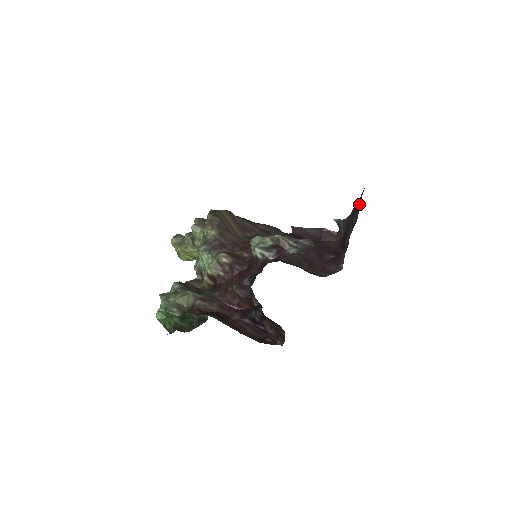
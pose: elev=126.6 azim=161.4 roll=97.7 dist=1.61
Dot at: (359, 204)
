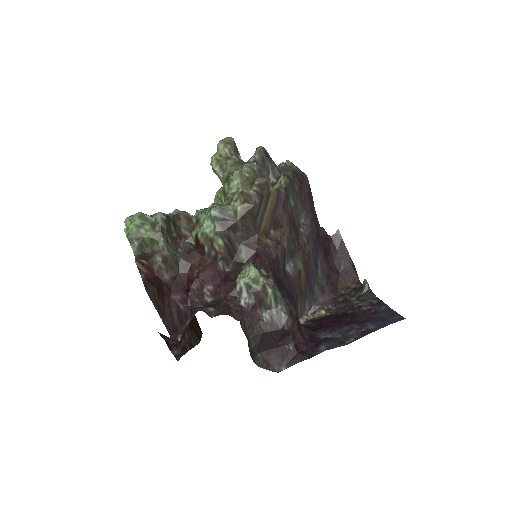
Dot at: (373, 329)
